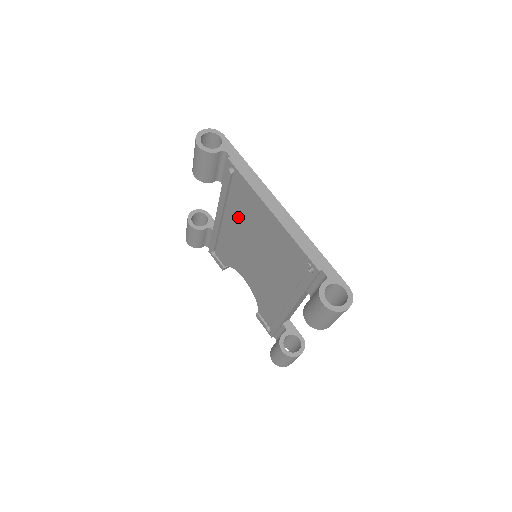
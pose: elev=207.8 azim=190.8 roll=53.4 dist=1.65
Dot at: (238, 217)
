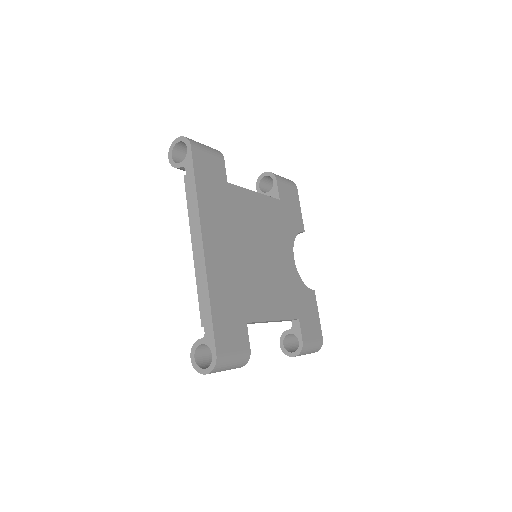
Dot at: occluded
